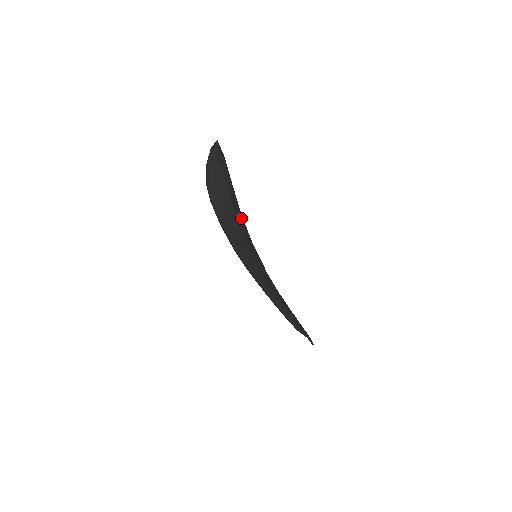
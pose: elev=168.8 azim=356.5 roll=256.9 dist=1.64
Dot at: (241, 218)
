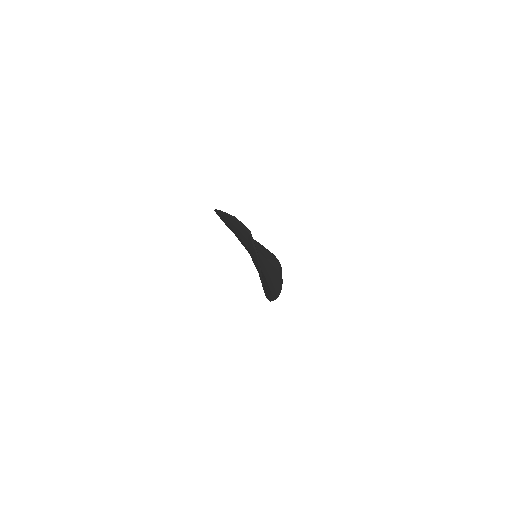
Dot at: (266, 297)
